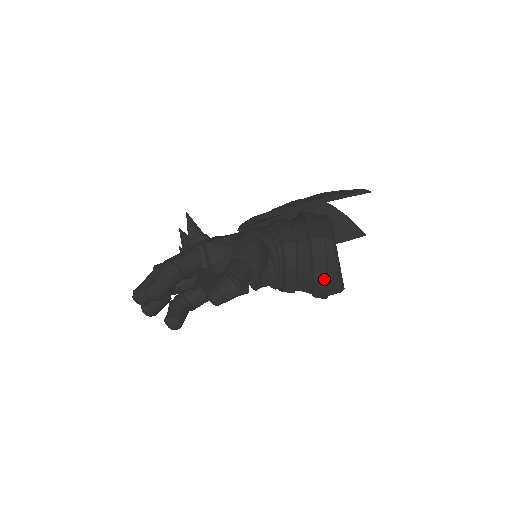
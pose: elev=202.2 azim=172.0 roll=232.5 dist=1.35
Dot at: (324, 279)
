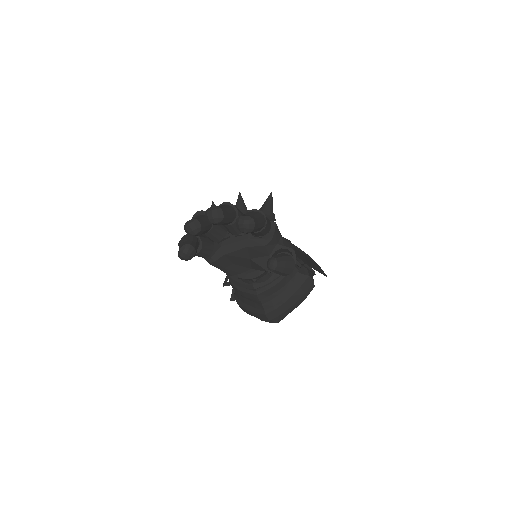
Dot at: (289, 306)
